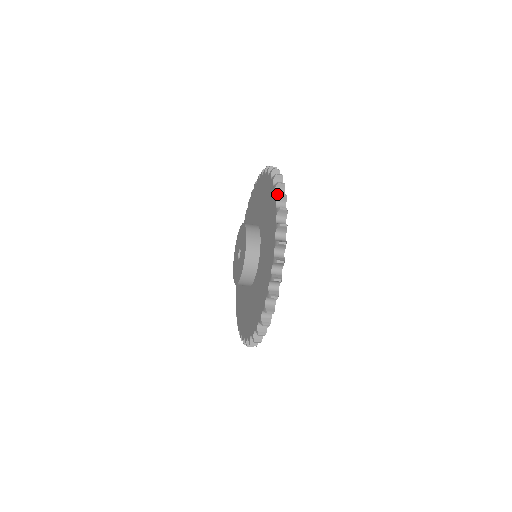
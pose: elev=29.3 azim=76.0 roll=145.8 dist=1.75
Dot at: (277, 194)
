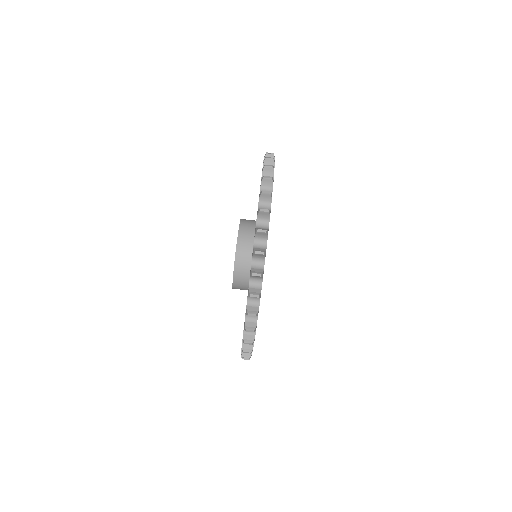
Dot at: occluded
